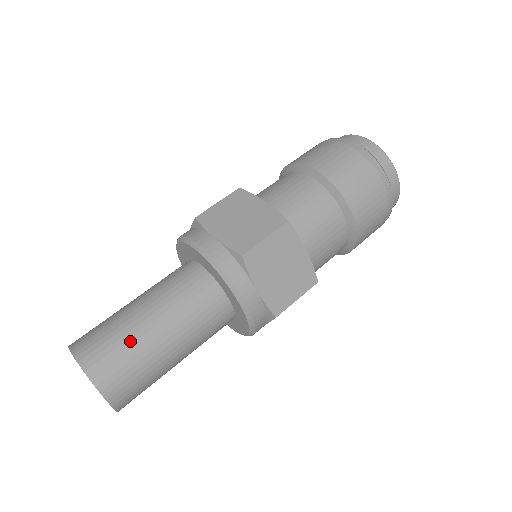
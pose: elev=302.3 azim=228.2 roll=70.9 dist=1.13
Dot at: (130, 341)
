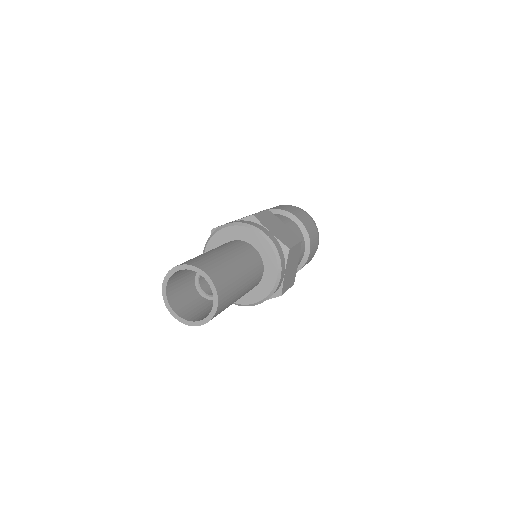
Dot at: (232, 275)
